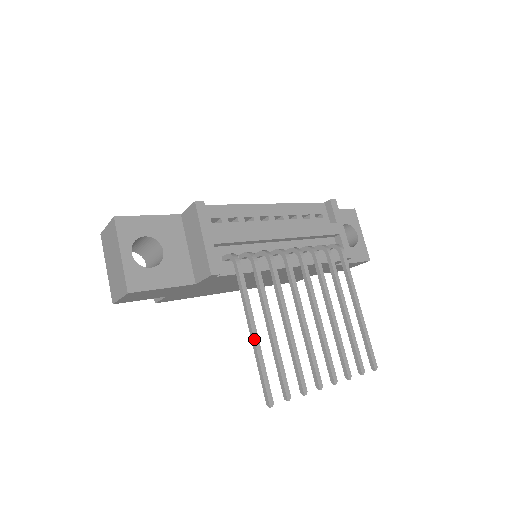
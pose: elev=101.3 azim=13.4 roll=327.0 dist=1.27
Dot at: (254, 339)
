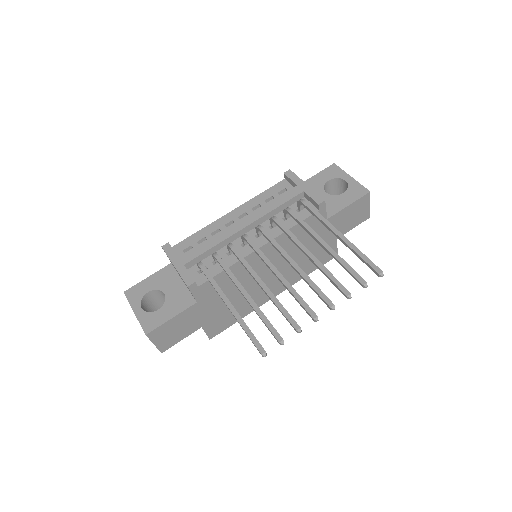
Dot at: (231, 311)
